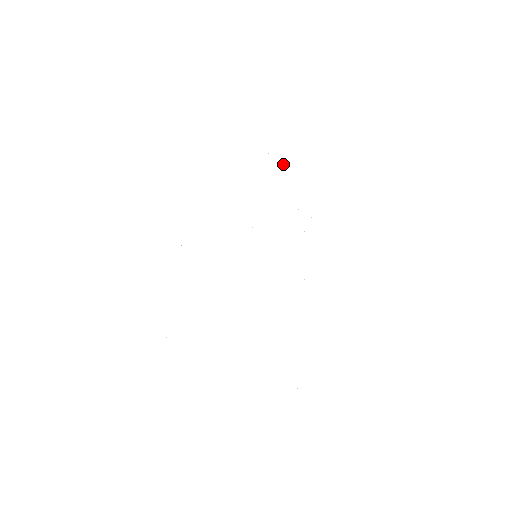
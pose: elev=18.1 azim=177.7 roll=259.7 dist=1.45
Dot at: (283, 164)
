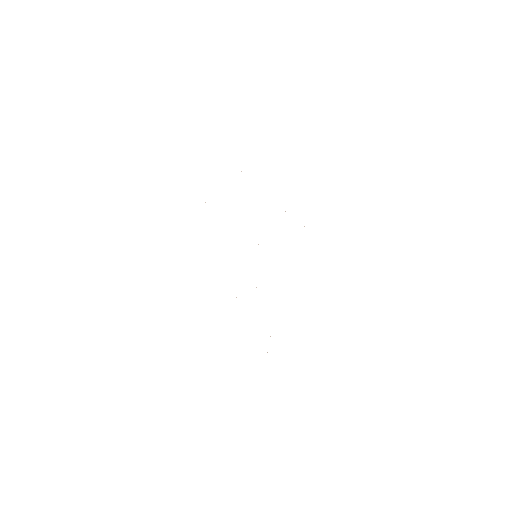
Dot at: occluded
